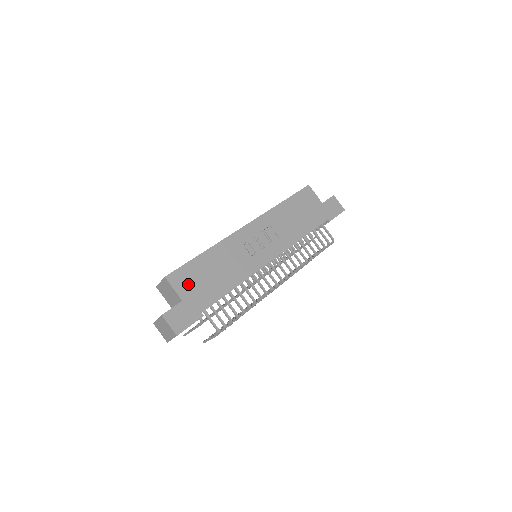
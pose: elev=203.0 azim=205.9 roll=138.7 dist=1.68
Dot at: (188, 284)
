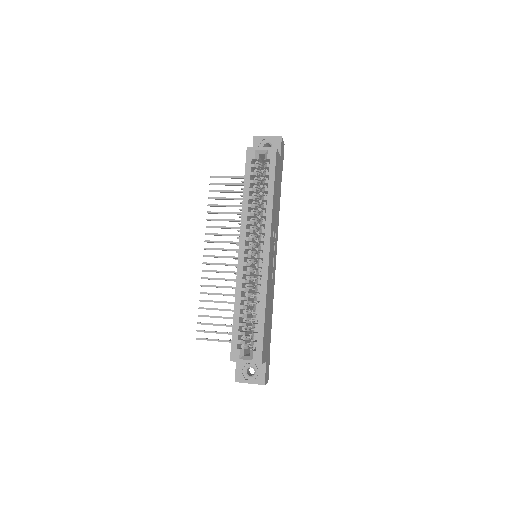
Dot at: (266, 348)
